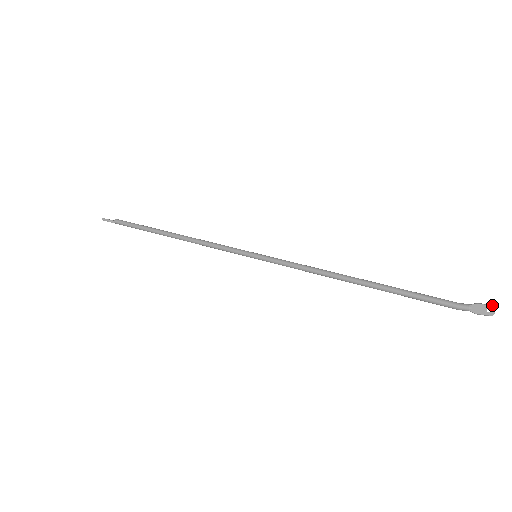
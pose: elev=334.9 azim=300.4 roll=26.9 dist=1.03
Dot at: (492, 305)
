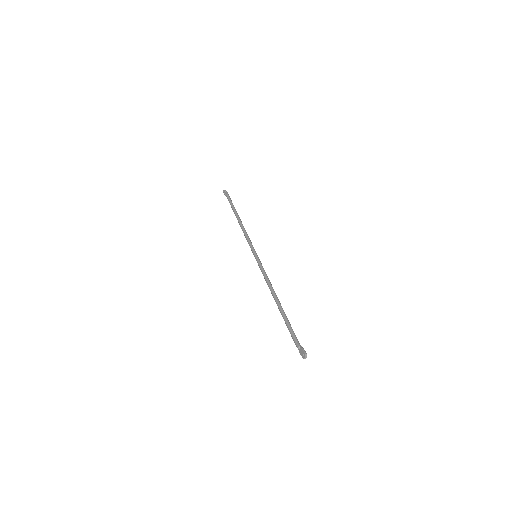
Dot at: (305, 353)
